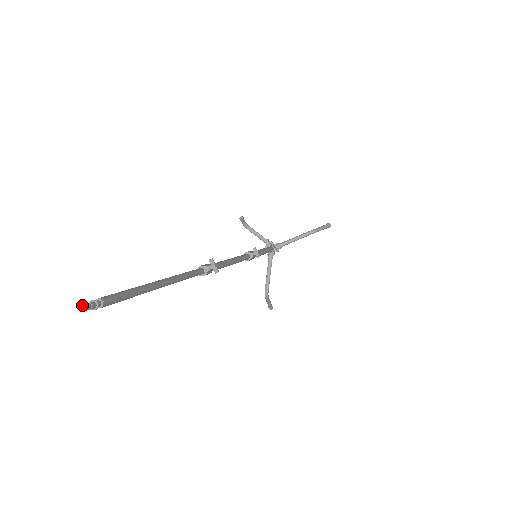
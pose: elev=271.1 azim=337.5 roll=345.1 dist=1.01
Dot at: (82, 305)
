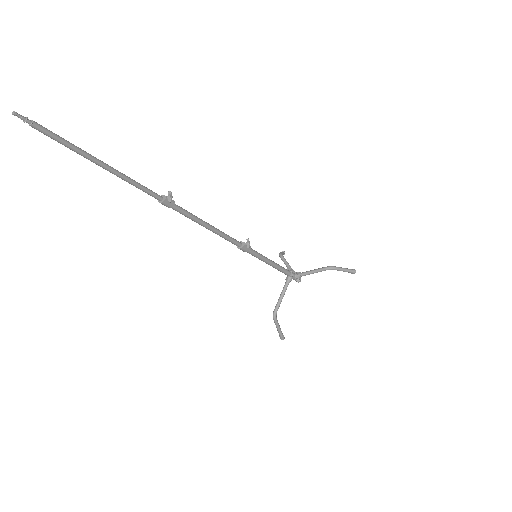
Dot at: occluded
